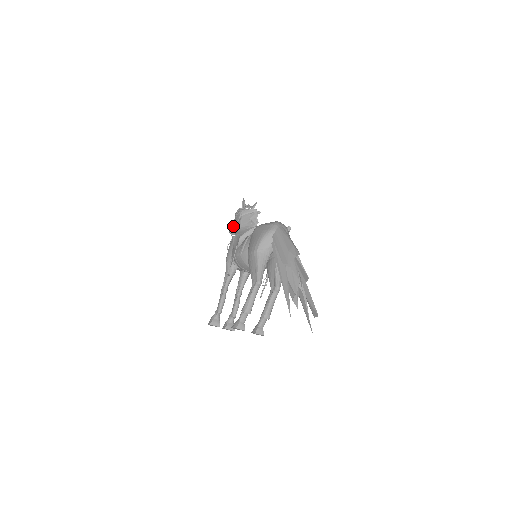
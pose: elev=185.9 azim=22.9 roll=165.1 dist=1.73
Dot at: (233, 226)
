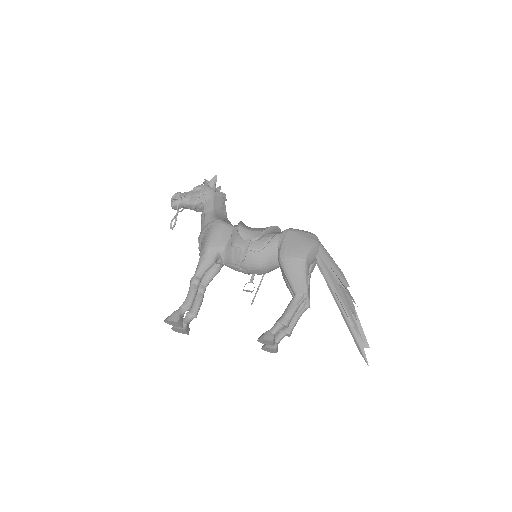
Dot at: (188, 200)
